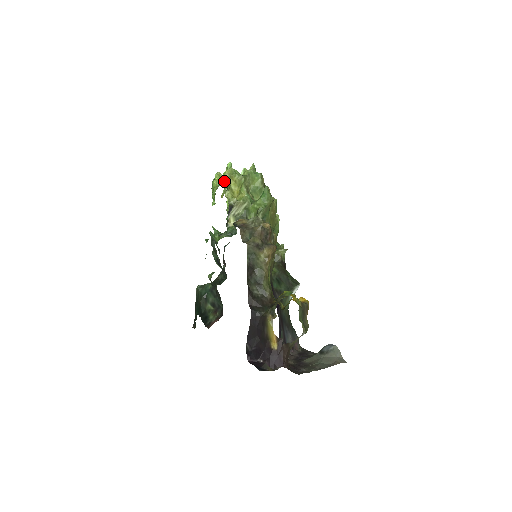
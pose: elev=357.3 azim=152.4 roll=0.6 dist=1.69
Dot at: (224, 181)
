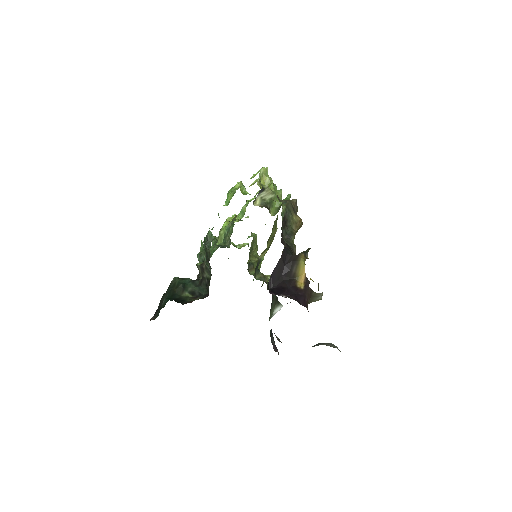
Dot at: (242, 191)
